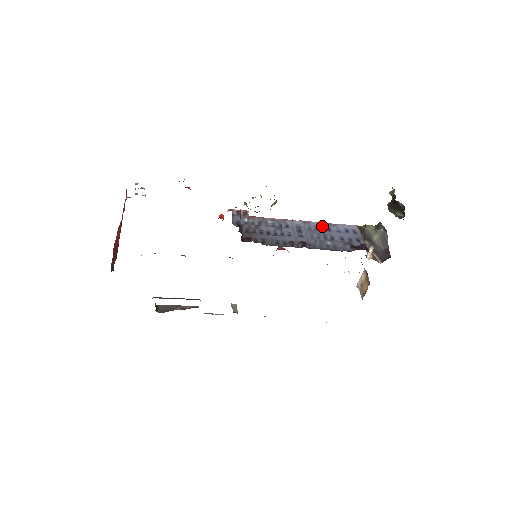
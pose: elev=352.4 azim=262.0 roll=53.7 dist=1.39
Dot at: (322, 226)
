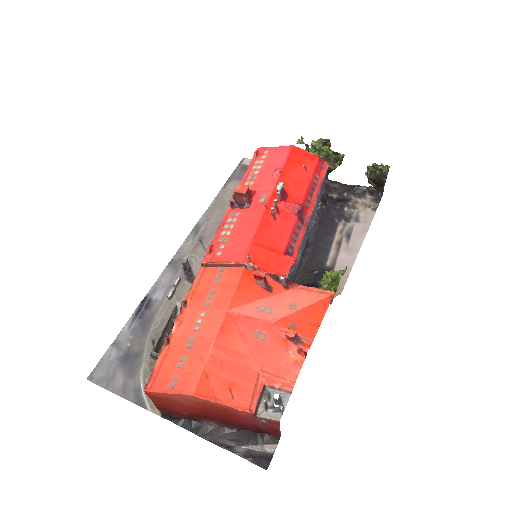
Dot at: (316, 199)
